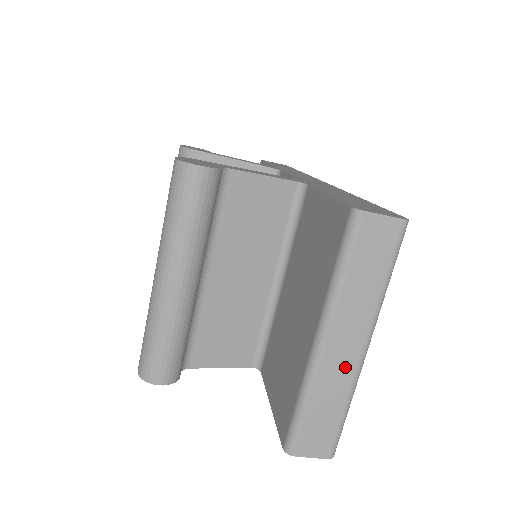
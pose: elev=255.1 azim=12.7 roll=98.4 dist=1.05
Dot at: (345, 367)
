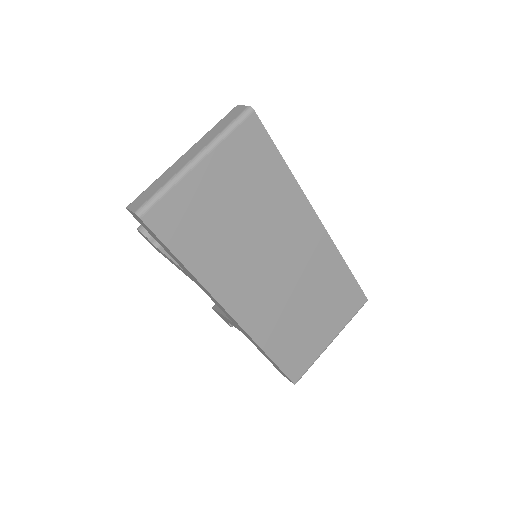
Dot at: (180, 166)
